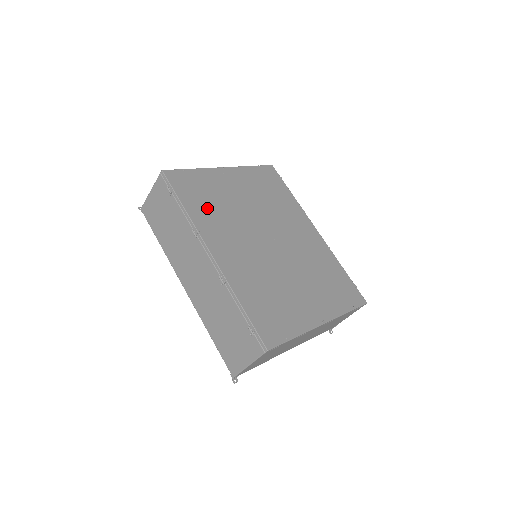
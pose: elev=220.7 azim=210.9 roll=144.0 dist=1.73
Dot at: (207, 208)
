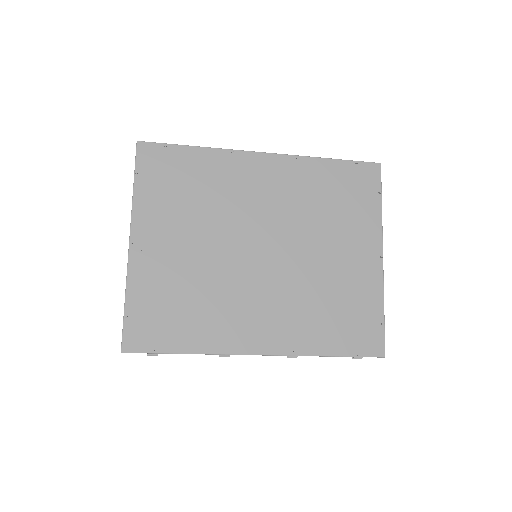
Dot at: (194, 318)
